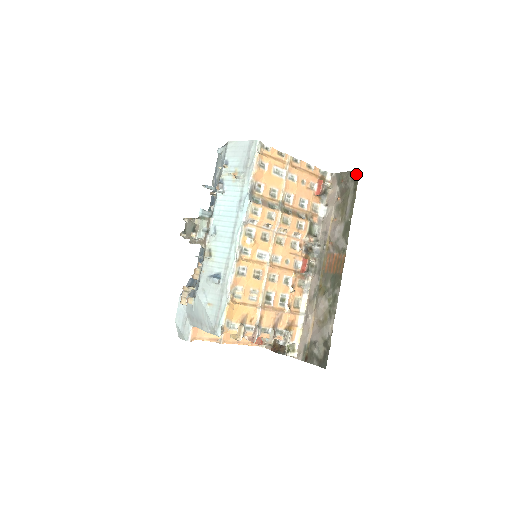
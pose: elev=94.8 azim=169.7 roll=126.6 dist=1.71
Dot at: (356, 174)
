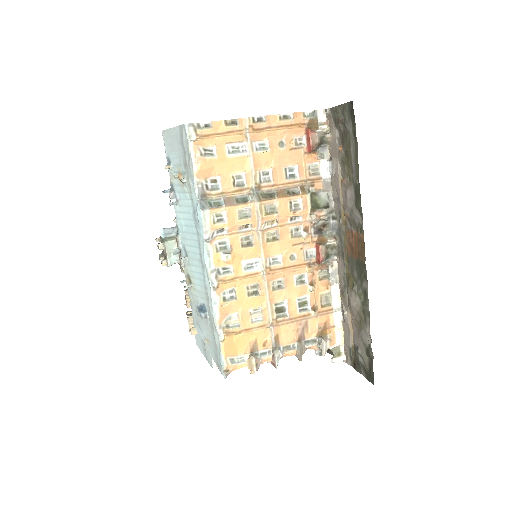
Dot at: (351, 108)
